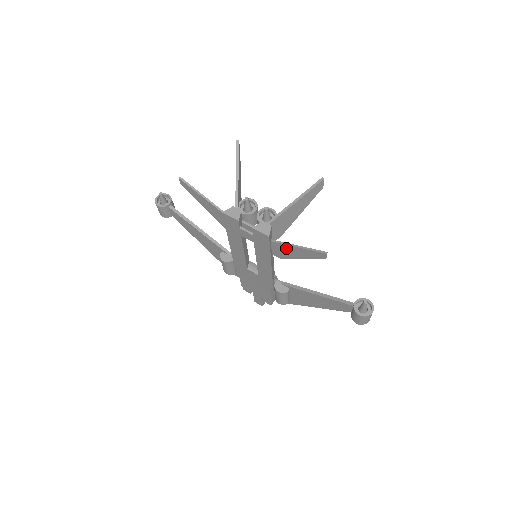
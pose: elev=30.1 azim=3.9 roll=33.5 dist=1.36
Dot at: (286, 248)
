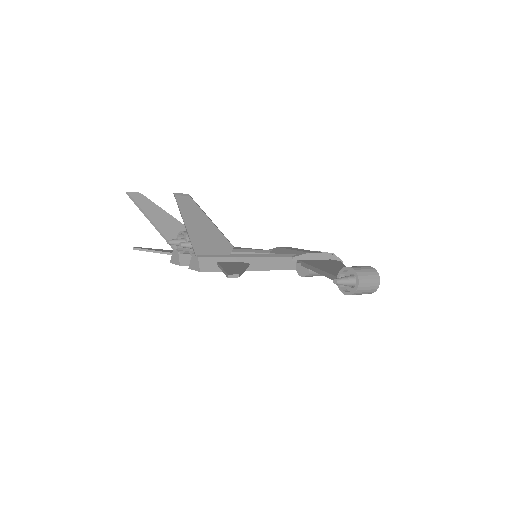
Dot at: occluded
